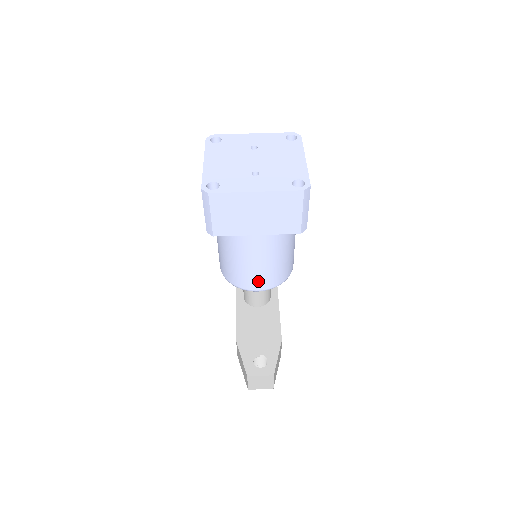
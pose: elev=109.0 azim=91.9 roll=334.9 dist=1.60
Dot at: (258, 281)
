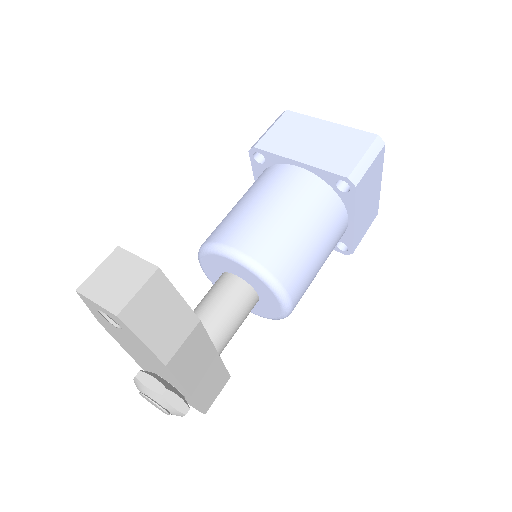
Dot at: (247, 233)
